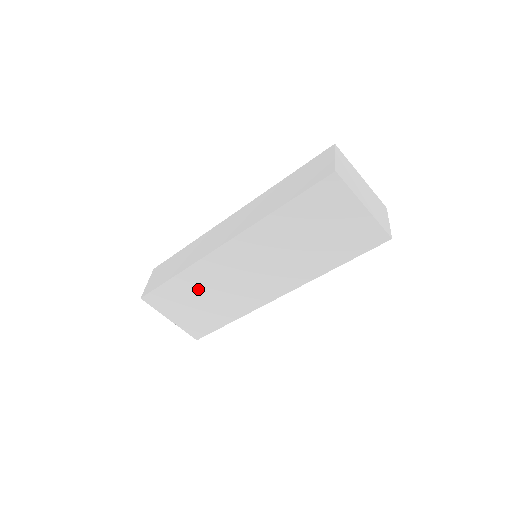
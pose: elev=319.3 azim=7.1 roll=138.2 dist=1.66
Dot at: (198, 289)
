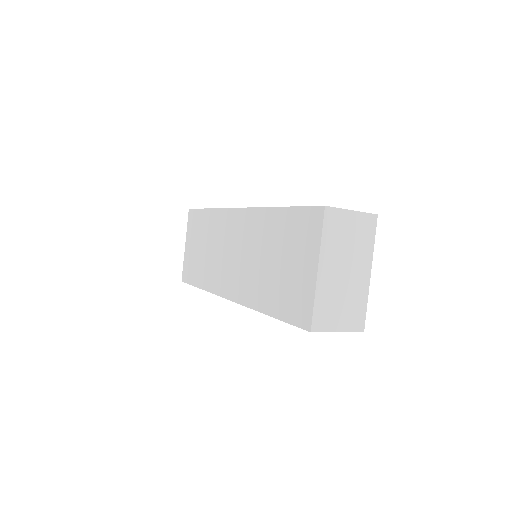
Dot at: (208, 235)
